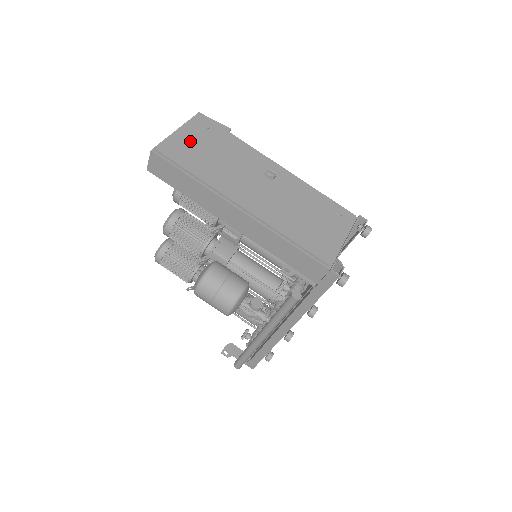
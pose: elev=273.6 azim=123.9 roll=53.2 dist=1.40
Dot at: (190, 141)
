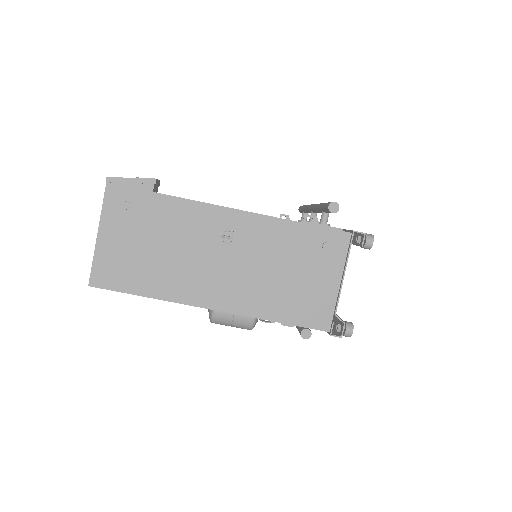
Dot at: (119, 246)
